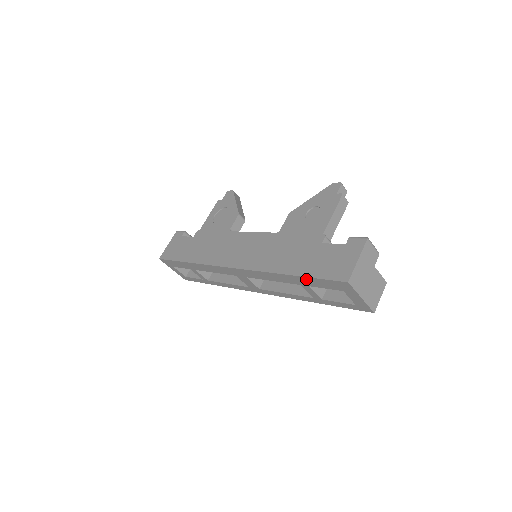
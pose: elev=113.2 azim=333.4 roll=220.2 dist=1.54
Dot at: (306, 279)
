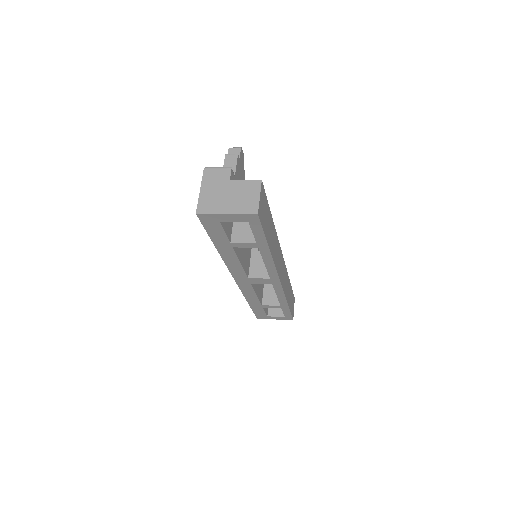
Dot at: (215, 240)
